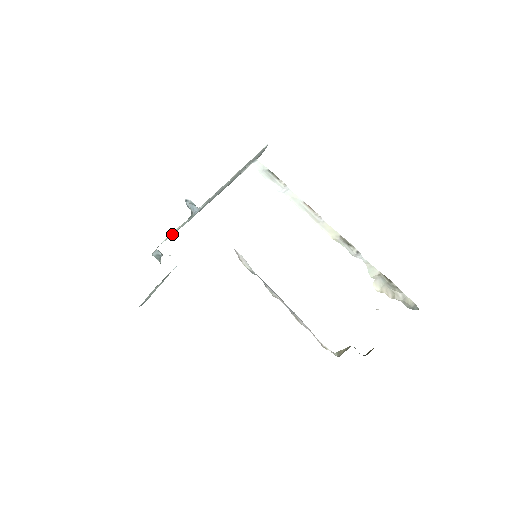
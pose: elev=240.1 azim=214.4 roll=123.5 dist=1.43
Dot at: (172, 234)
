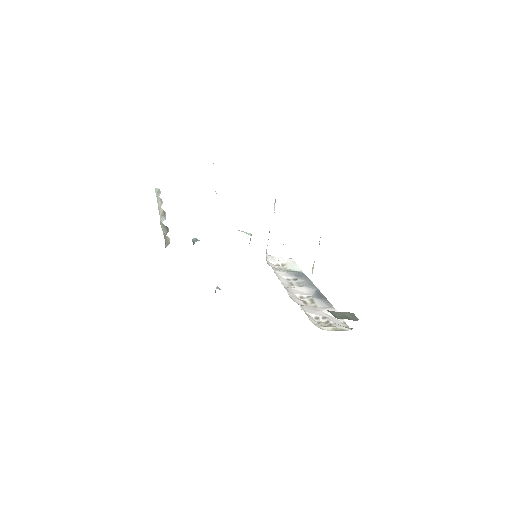
Dot at: occluded
